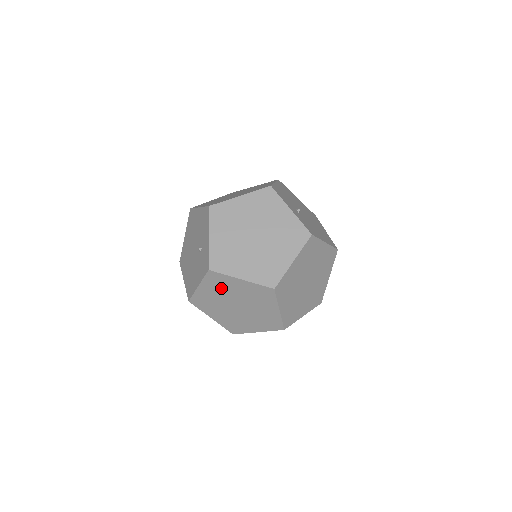
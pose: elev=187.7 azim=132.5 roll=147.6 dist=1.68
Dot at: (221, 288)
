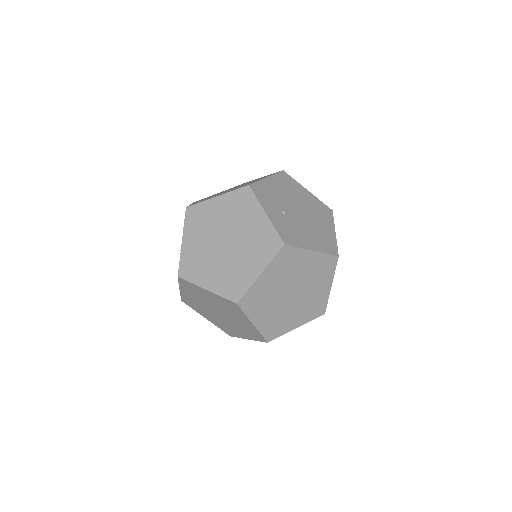
Dot at: (197, 294)
